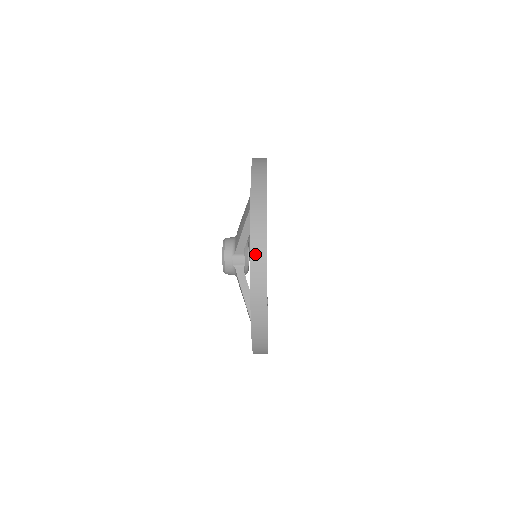
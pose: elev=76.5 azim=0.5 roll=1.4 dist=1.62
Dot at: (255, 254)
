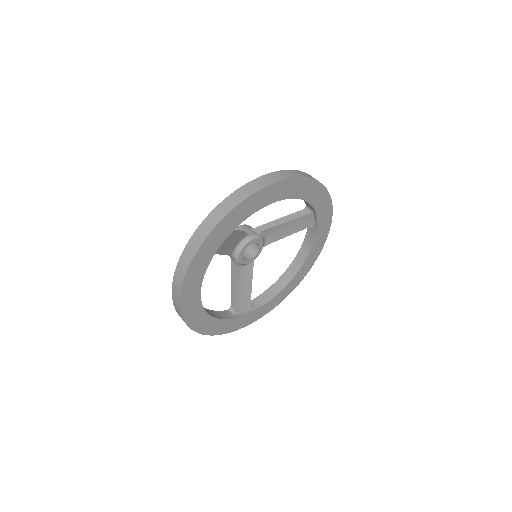
Dot at: (175, 302)
